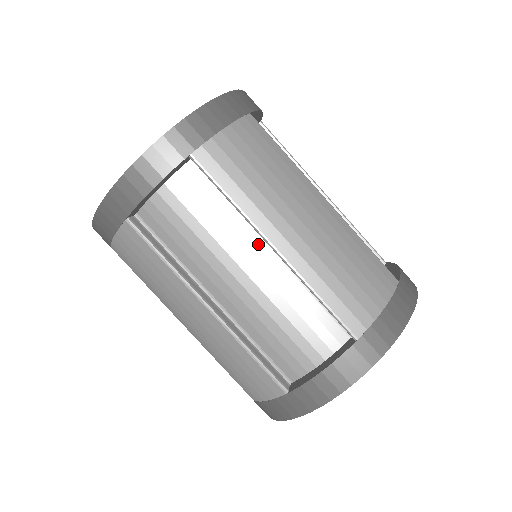
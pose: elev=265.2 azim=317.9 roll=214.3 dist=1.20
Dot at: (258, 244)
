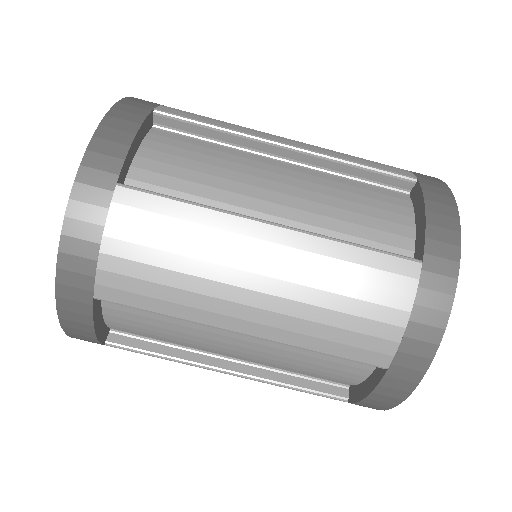
Dot at: occluded
